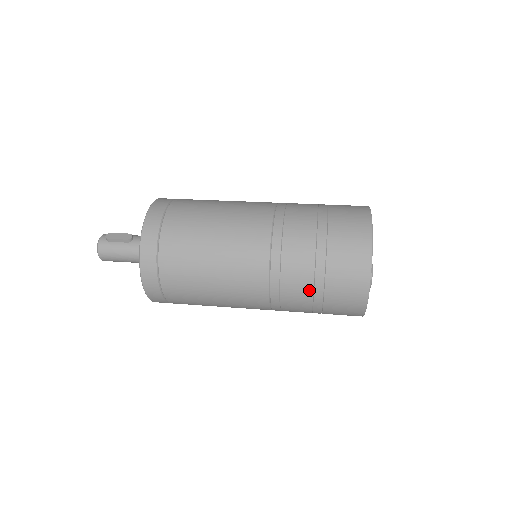
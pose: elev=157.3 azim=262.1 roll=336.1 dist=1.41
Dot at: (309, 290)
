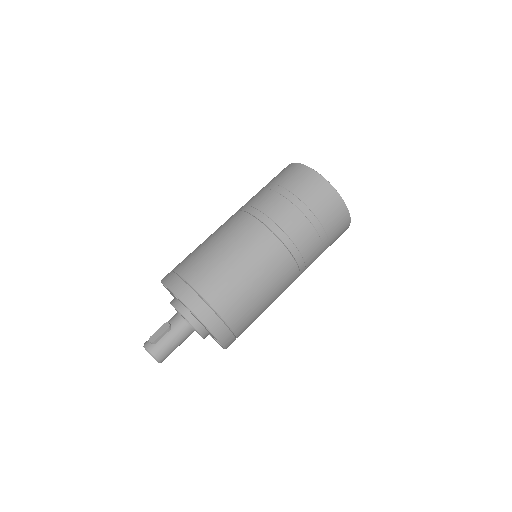
Dot at: (316, 236)
